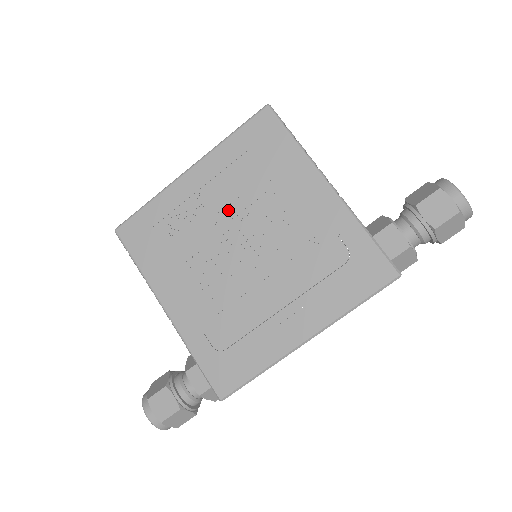
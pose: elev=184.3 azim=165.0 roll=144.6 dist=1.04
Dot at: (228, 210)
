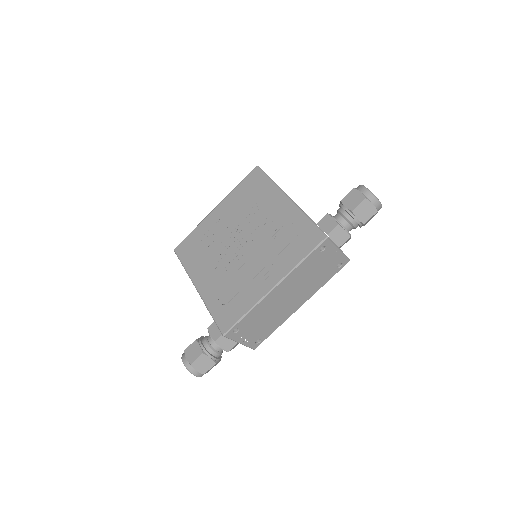
Dot at: (234, 224)
